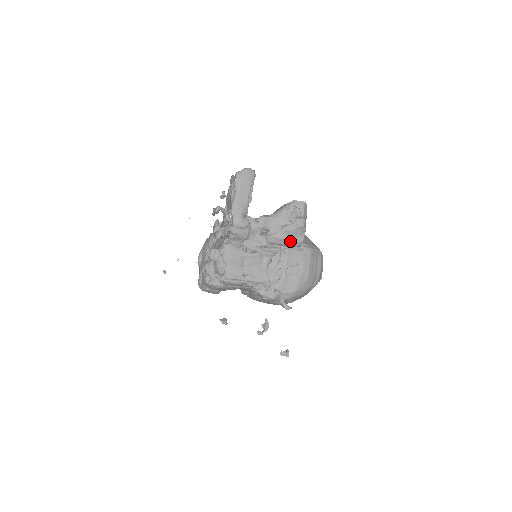
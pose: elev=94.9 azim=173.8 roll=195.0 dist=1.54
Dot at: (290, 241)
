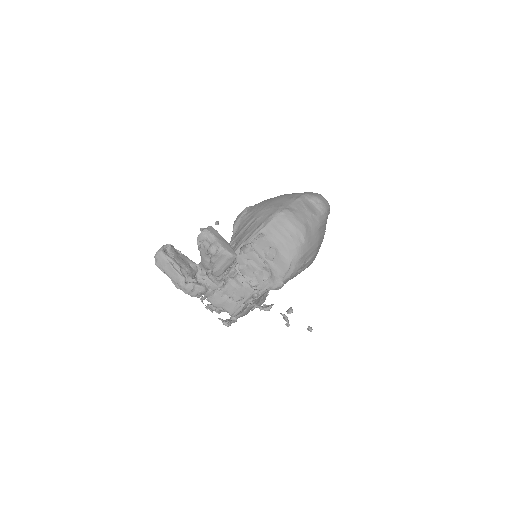
Dot at: (225, 263)
